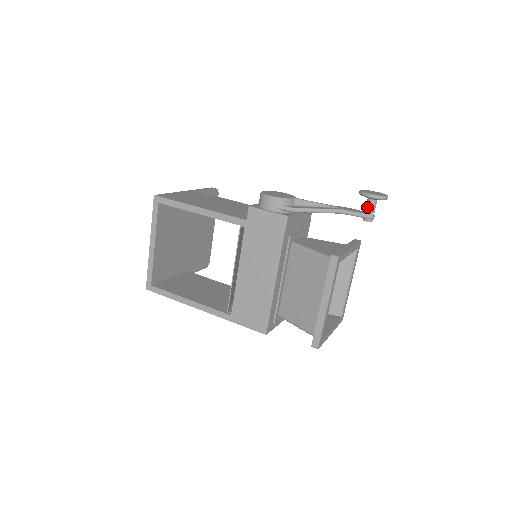
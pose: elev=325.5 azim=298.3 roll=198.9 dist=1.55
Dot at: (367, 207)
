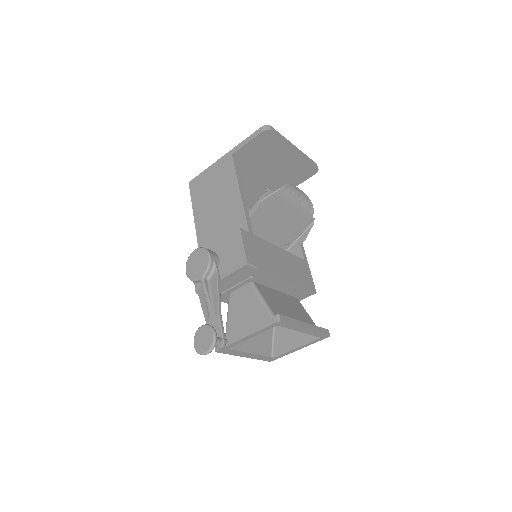
Dot at: occluded
